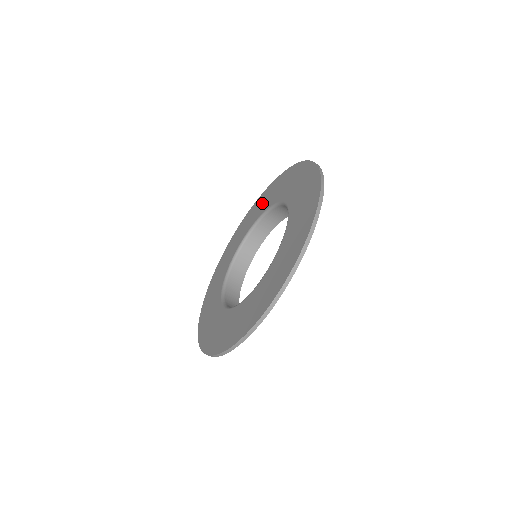
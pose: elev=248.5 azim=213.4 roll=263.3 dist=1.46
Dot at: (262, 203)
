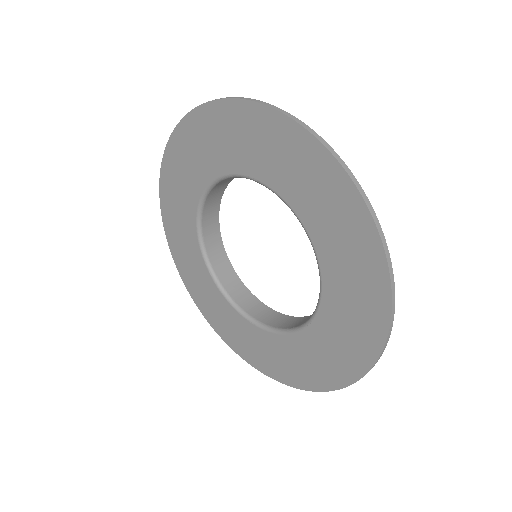
Dot at: (184, 171)
